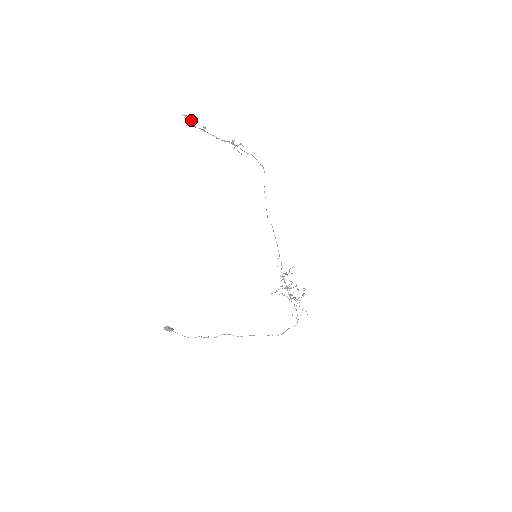
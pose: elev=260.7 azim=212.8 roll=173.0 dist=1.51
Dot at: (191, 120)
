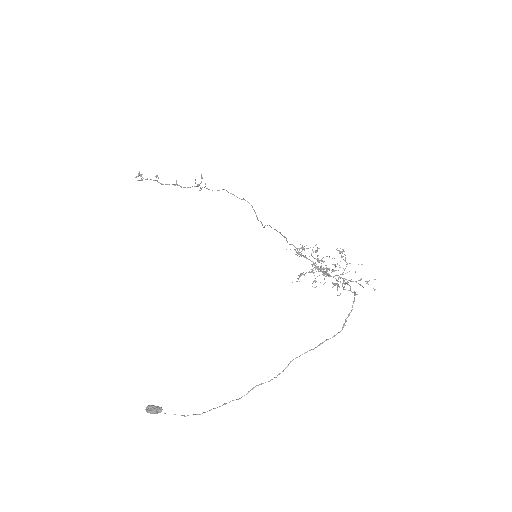
Dot at: occluded
